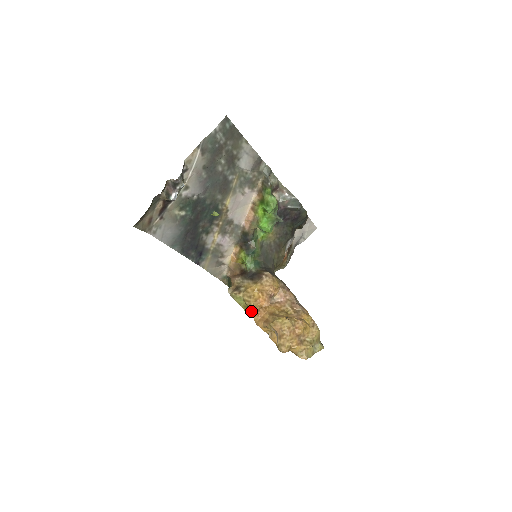
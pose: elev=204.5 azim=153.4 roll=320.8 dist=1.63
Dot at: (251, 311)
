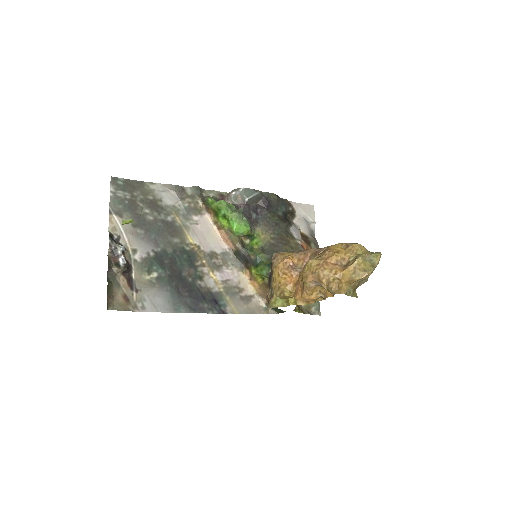
Dot at: (296, 300)
